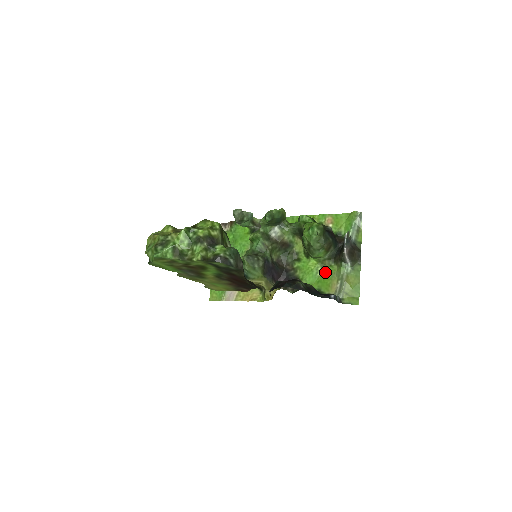
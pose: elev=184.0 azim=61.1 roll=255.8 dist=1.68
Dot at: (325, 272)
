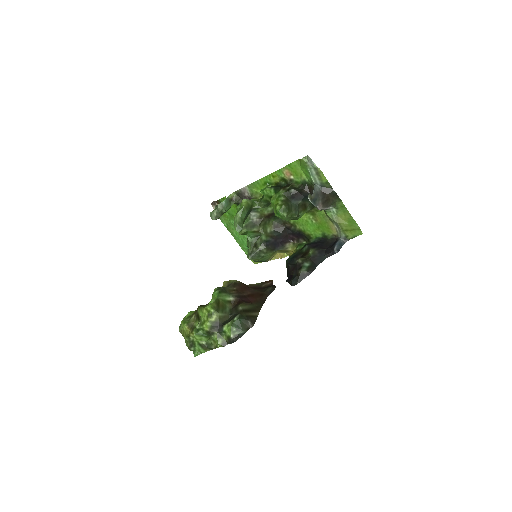
Dot at: (318, 218)
